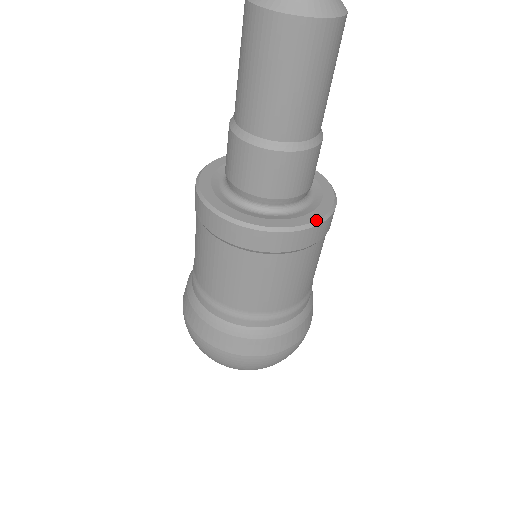
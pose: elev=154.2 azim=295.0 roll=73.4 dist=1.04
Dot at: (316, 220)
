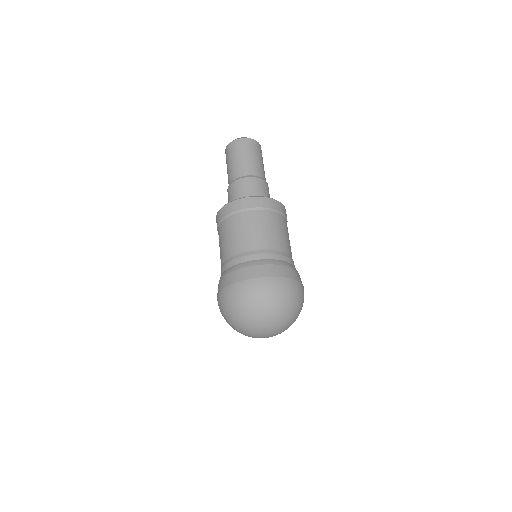
Dot at: (266, 197)
